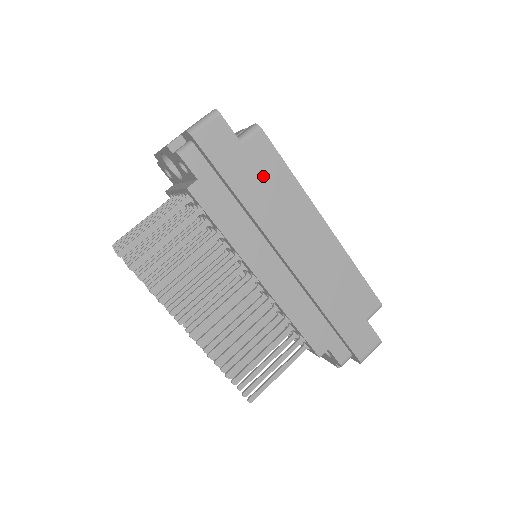
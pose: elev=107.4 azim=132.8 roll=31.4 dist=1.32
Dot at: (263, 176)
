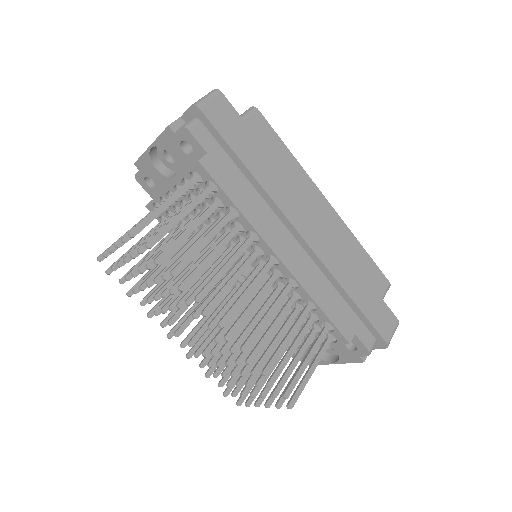
Dot at: (267, 152)
